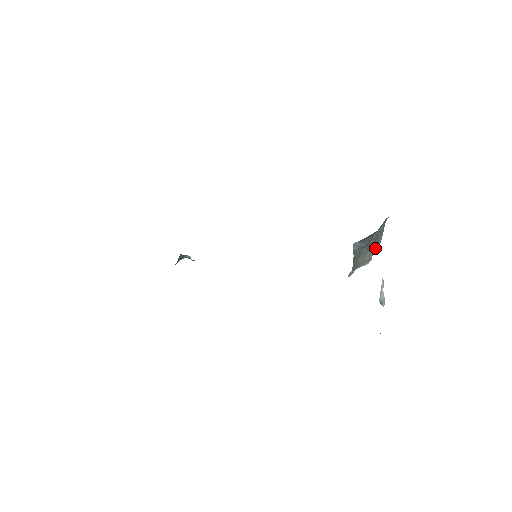
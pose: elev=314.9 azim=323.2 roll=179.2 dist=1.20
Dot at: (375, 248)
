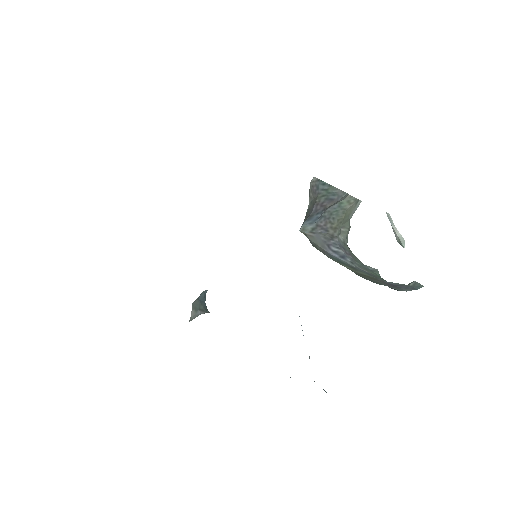
Dot at: (343, 197)
